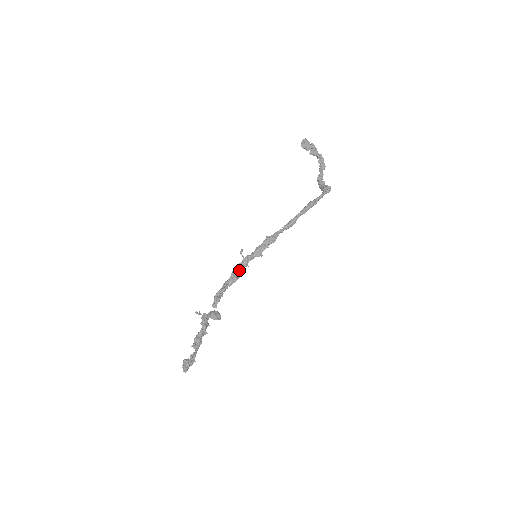
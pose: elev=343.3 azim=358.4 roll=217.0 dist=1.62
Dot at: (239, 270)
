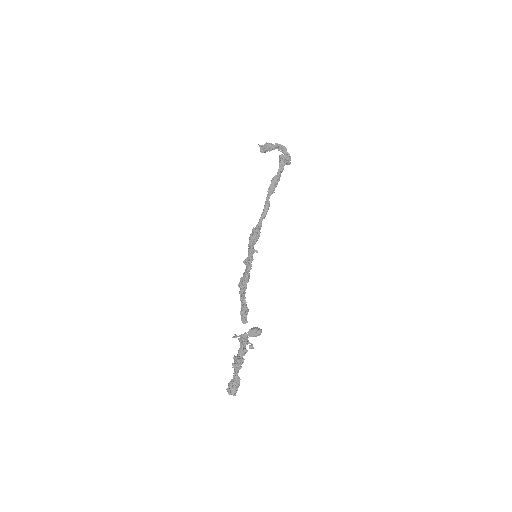
Dot at: (243, 276)
